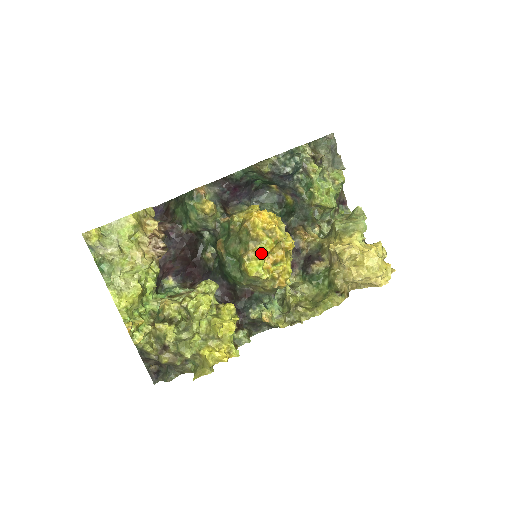
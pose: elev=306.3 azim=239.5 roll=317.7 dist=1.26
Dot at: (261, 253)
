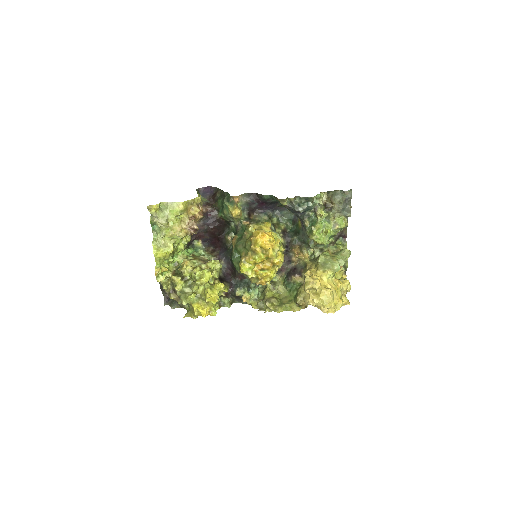
Dot at: (254, 261)
